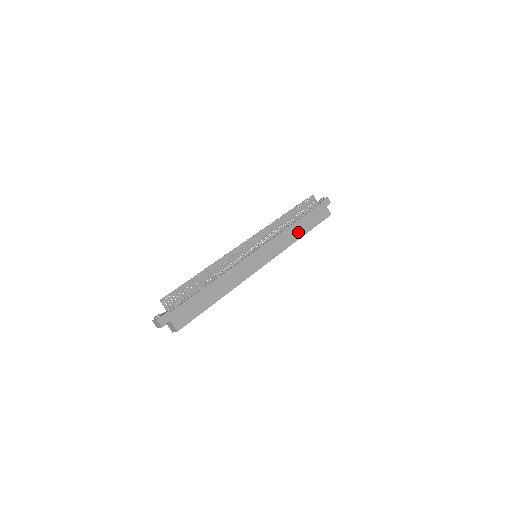
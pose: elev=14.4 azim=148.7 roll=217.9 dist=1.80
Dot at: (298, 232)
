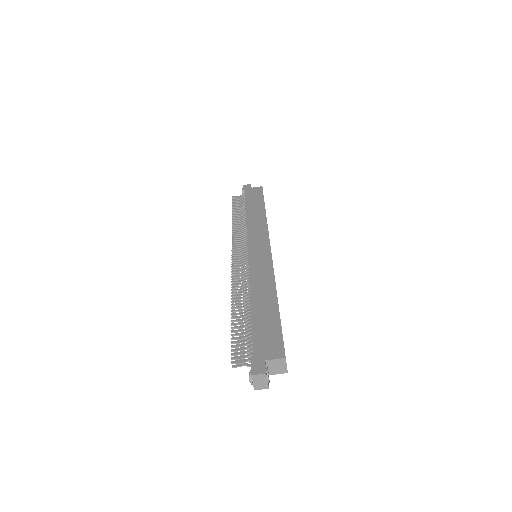
Dot at: (258, 213)
